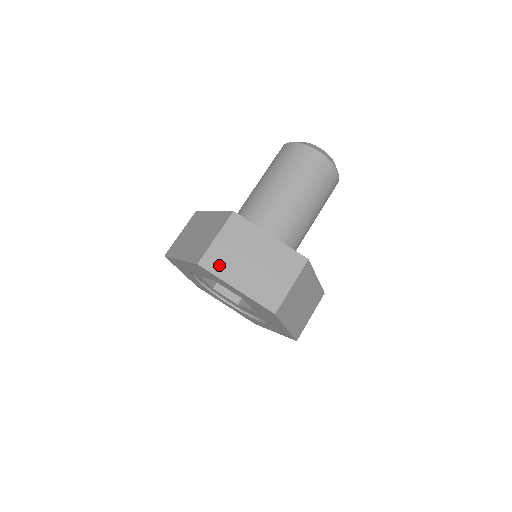
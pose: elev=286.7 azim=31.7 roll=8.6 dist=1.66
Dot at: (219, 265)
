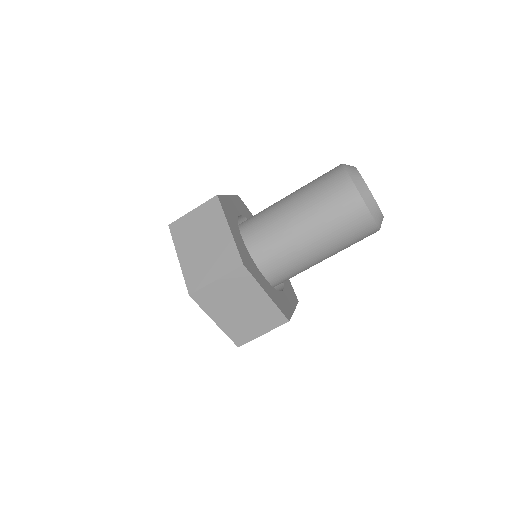
Dot at: occluded
